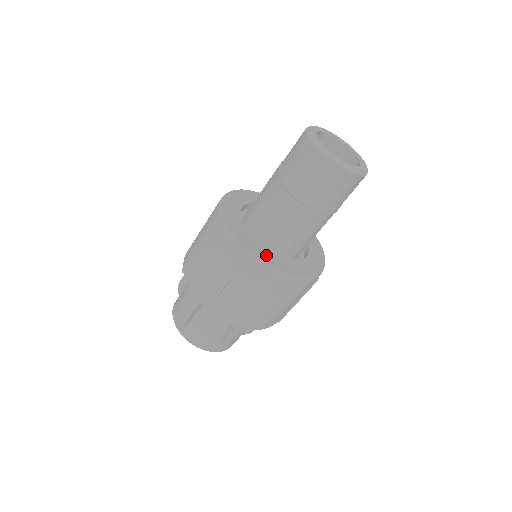
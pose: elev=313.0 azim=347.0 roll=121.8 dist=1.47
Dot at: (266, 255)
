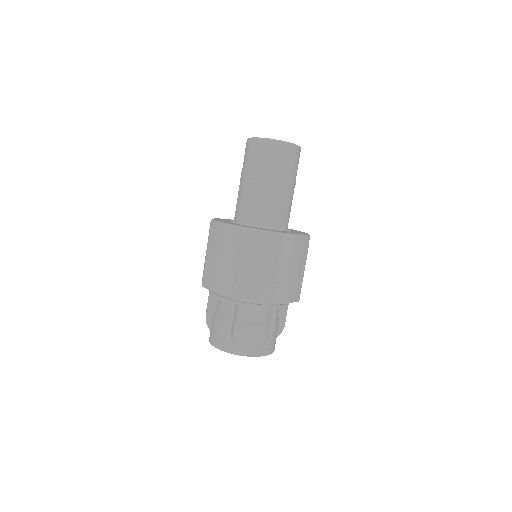
Dot at: occluded
